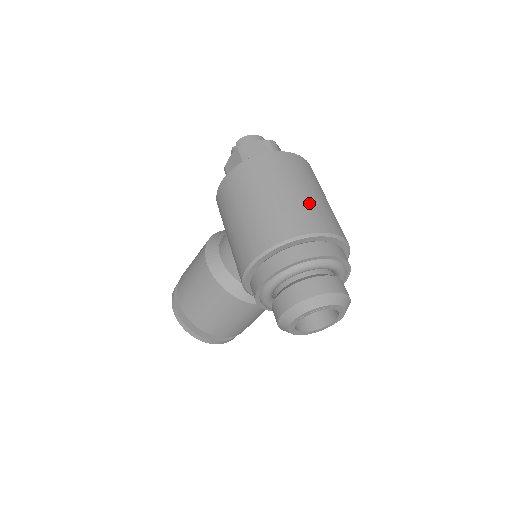
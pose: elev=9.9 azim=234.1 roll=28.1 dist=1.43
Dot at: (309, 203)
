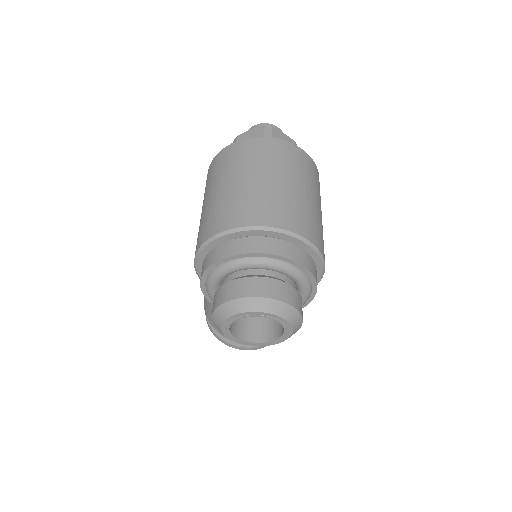
Dot at: (255, 192)
